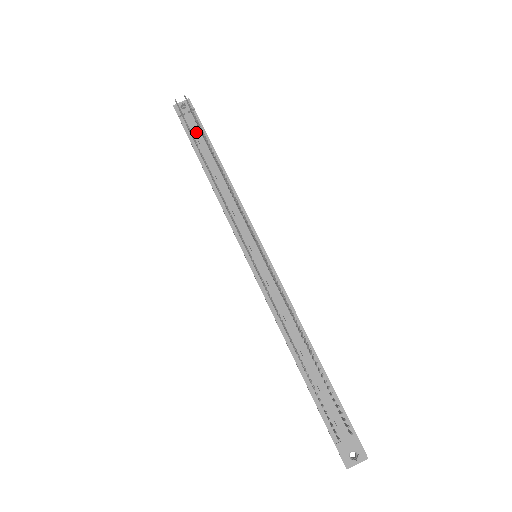
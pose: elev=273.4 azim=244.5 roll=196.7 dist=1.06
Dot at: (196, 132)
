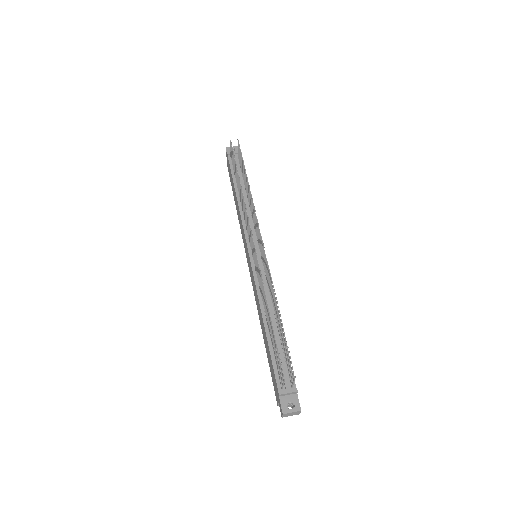
Dot at: (237, 166)
